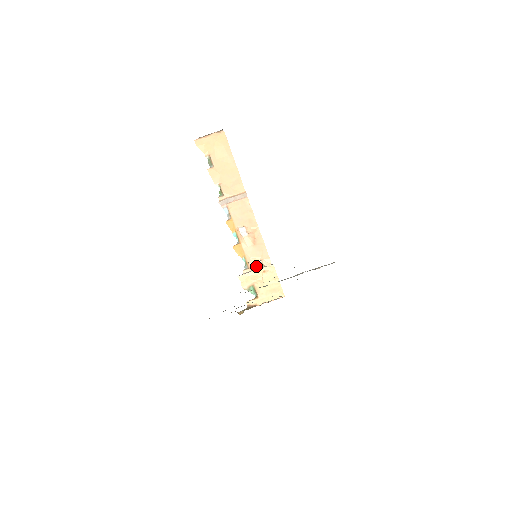
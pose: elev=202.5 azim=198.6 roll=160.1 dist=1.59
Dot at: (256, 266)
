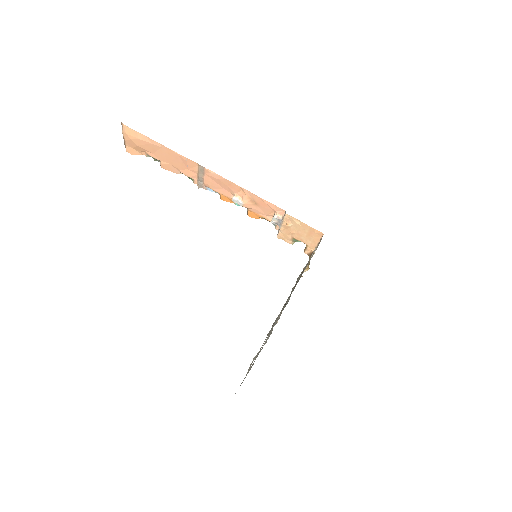
Dot at: (277, 222)
